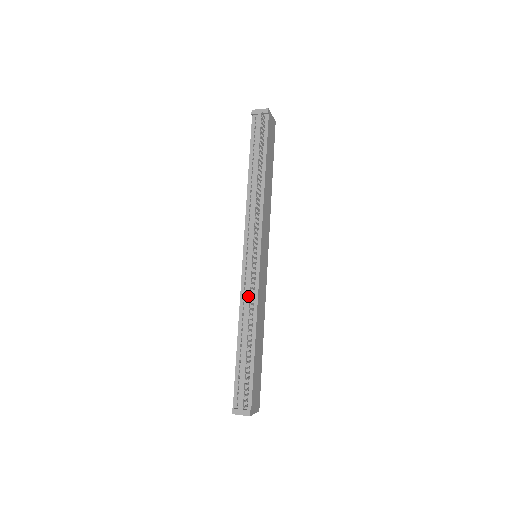
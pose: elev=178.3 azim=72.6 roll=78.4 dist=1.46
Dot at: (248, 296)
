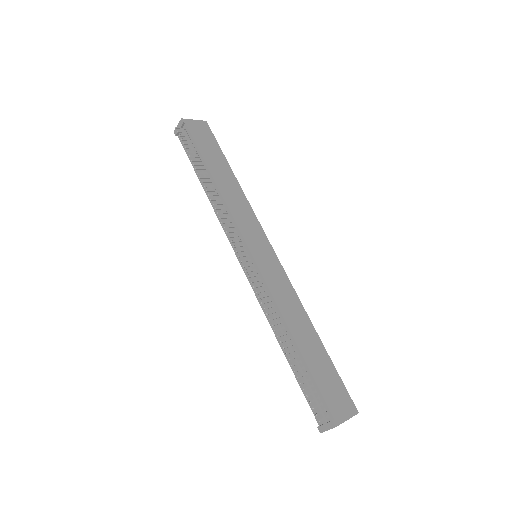
Dot at: occluded
